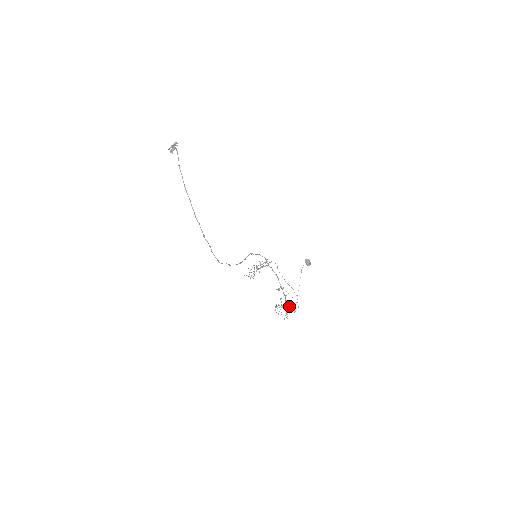
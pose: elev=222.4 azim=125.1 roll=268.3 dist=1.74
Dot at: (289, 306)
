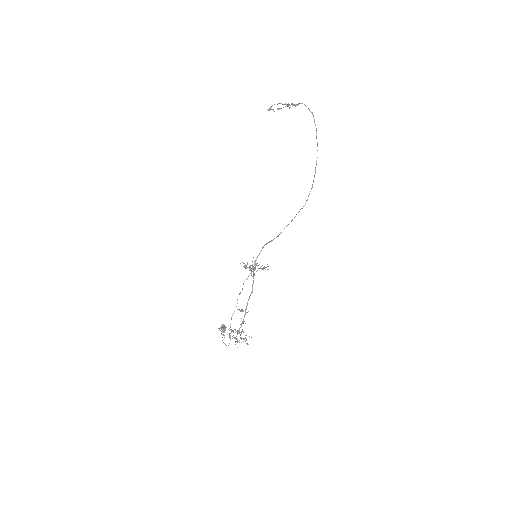
Dot at: occluded
